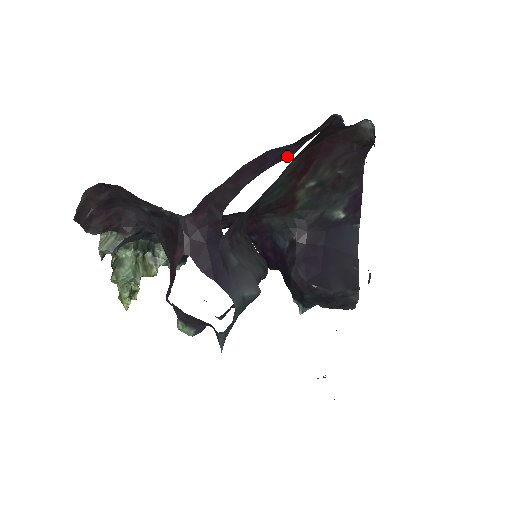
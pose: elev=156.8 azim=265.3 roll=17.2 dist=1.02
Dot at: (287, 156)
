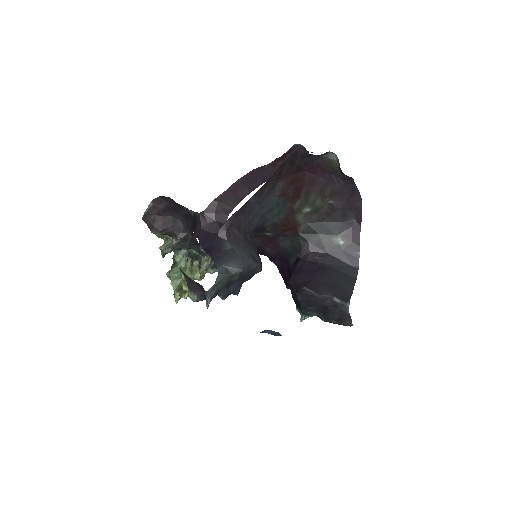
Dot at: occluded
